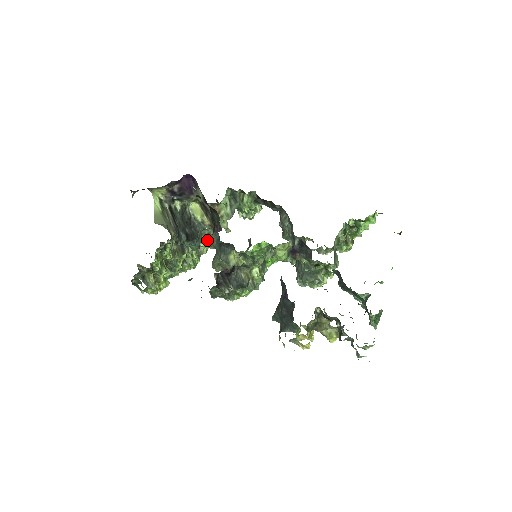
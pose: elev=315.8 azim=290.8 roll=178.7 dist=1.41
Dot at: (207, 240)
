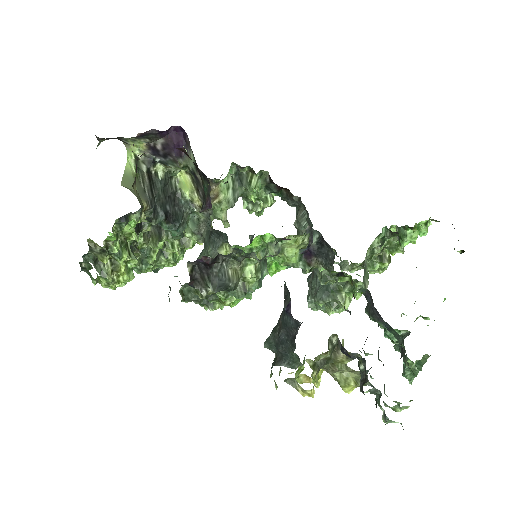
Dot at: (195, 228)
